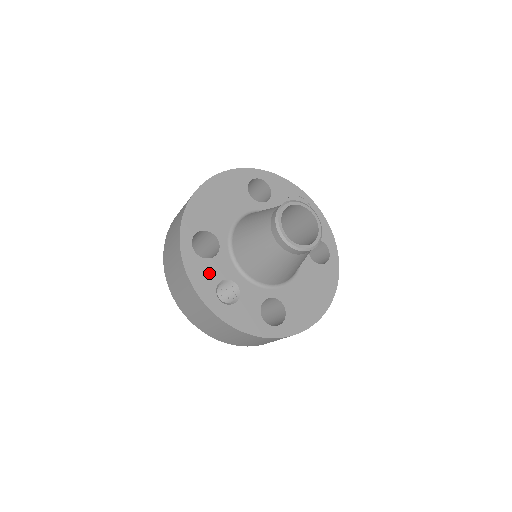
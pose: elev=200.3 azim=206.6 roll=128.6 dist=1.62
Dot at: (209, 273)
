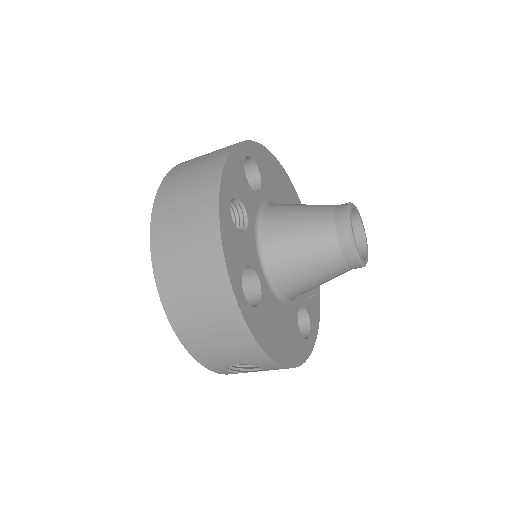
Dot at: (240, 184)
